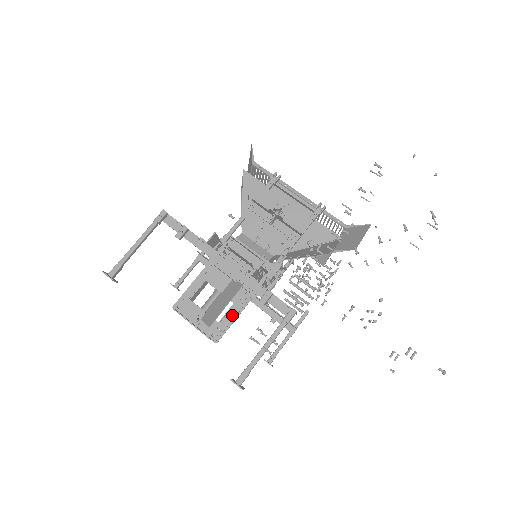
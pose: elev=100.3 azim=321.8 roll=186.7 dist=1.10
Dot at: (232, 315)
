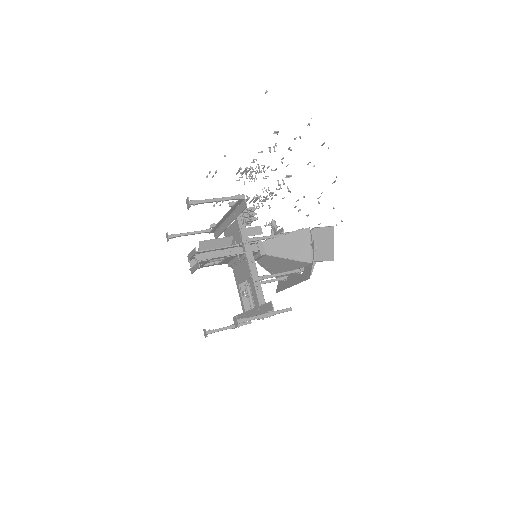
Dot at: (218, 249)
